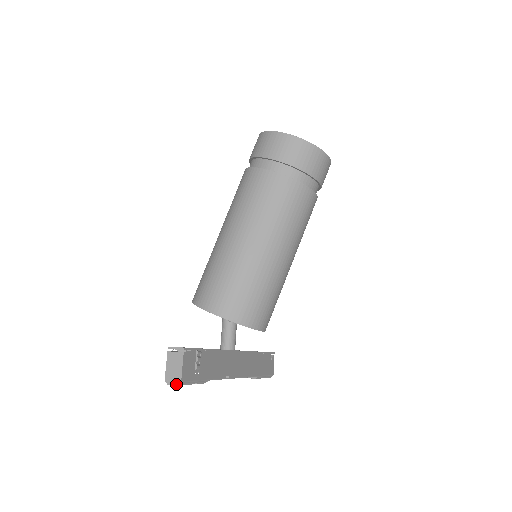
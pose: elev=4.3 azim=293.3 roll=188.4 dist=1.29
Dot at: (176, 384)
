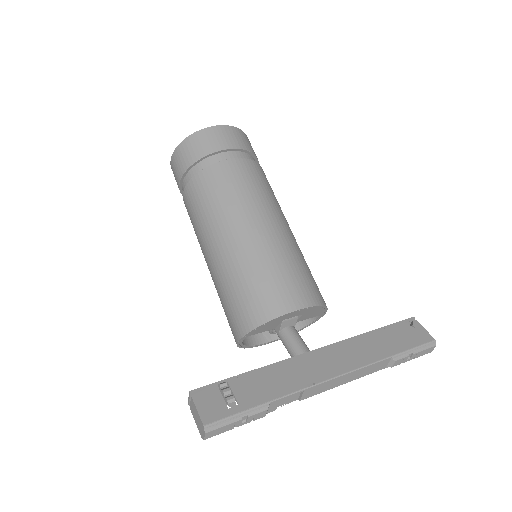
Dot at: (204, 432)
